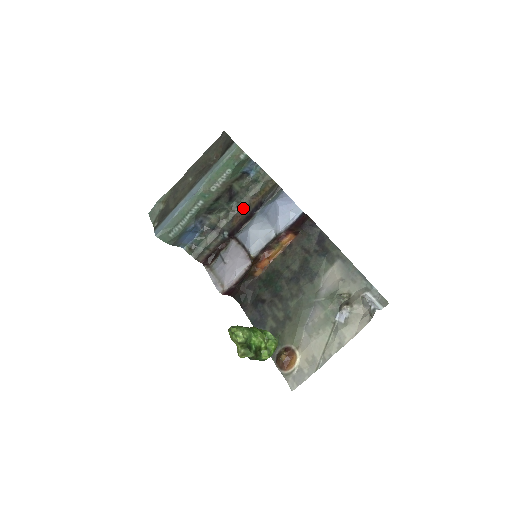
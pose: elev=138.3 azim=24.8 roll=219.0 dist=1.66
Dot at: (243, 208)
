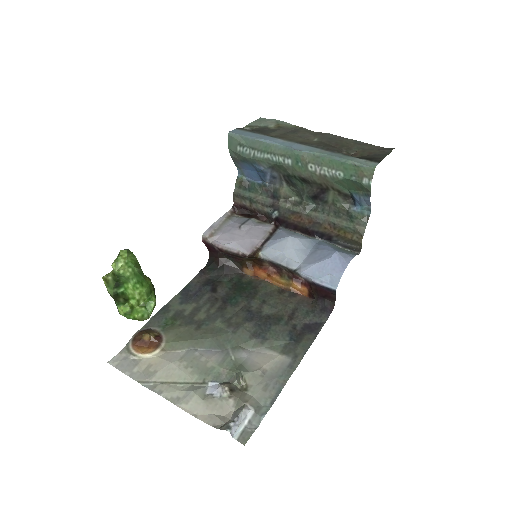
Dot at: (313, 219)
